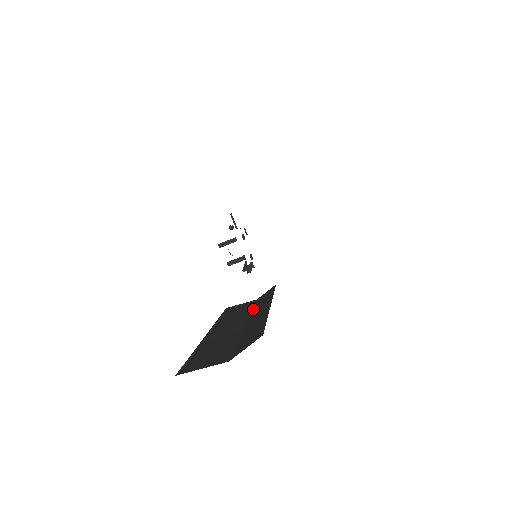
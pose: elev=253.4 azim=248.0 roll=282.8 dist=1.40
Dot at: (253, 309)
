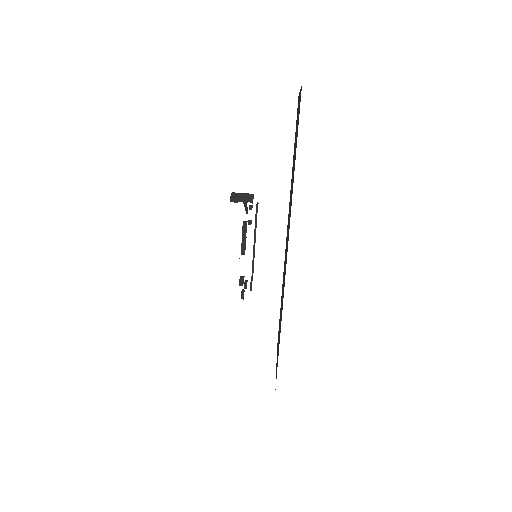
Dot at: occluded
